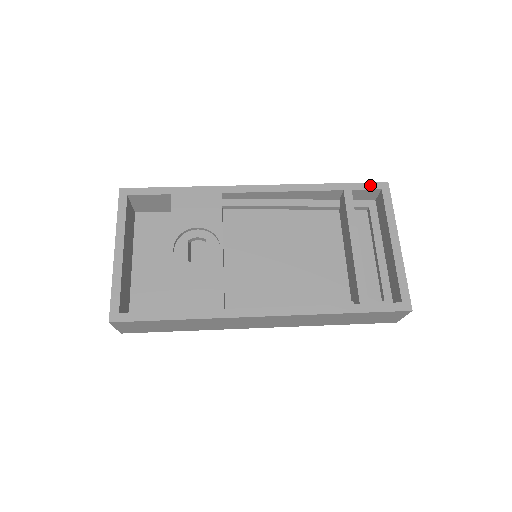
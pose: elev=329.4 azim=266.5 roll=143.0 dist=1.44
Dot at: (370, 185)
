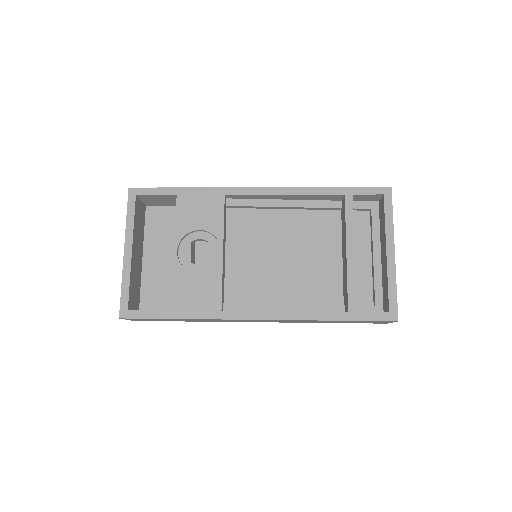
Dot at: (372, 190)
